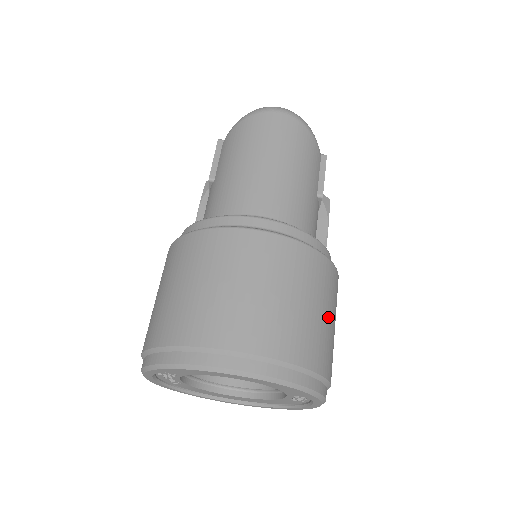
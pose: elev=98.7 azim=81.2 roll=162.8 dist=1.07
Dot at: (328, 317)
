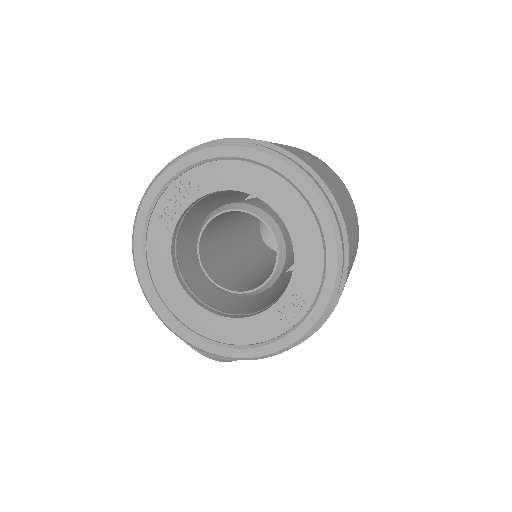
Dot at: (353, 258)
